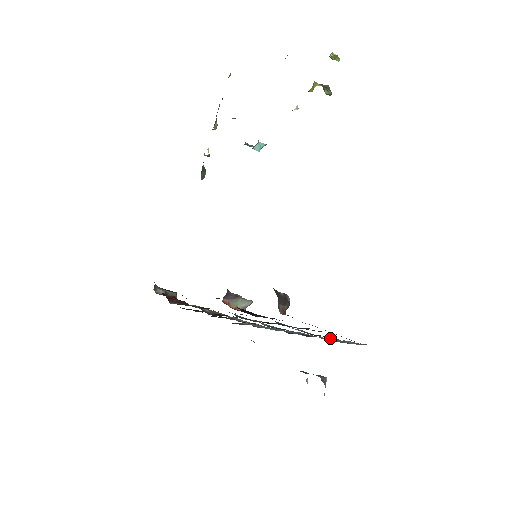
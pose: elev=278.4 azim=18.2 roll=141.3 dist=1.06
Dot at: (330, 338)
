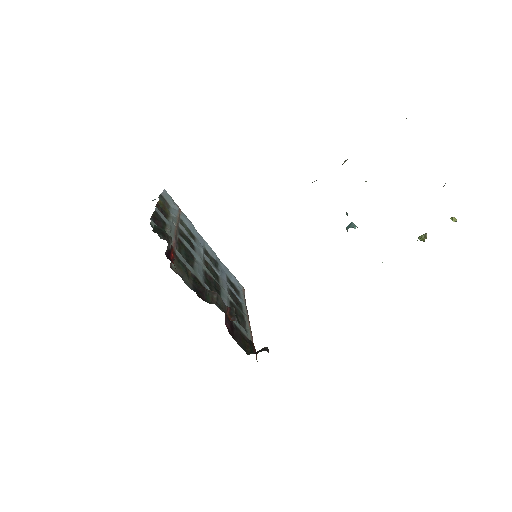
Dot at: occluded
